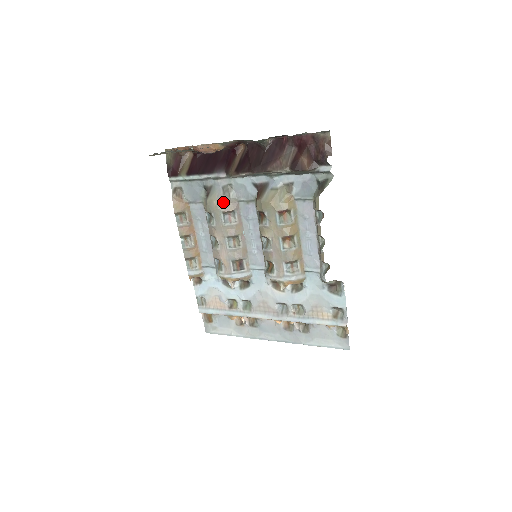
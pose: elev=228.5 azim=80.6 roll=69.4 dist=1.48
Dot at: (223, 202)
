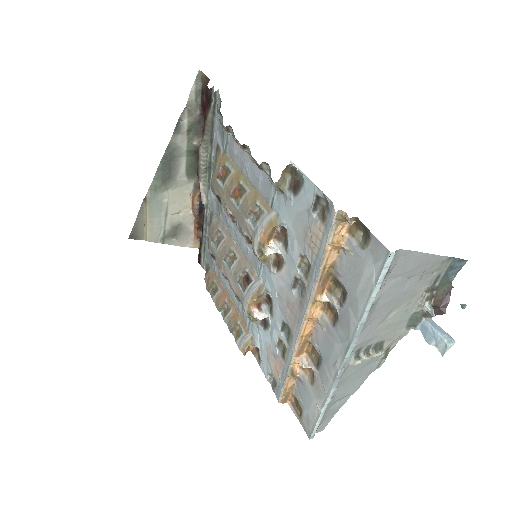
Dot at: (210, 232)
